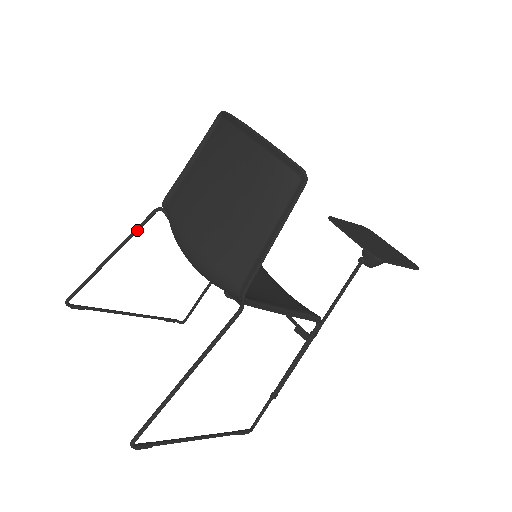
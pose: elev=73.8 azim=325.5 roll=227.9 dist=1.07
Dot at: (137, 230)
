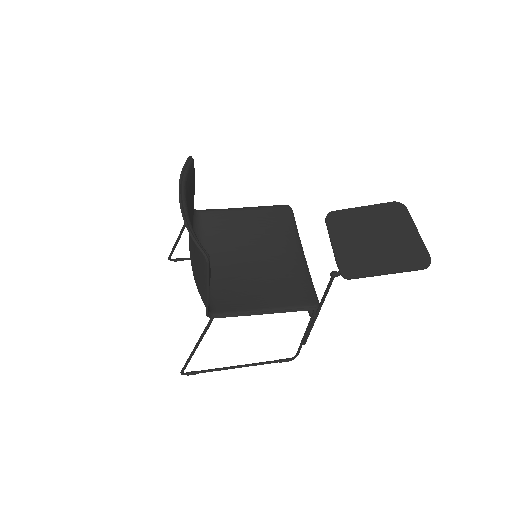
Dot at: occluded
